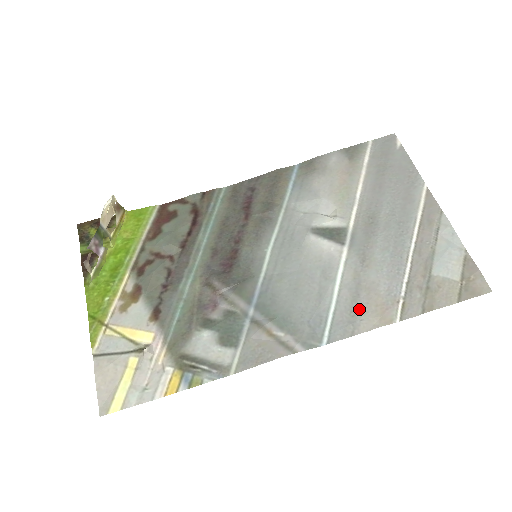
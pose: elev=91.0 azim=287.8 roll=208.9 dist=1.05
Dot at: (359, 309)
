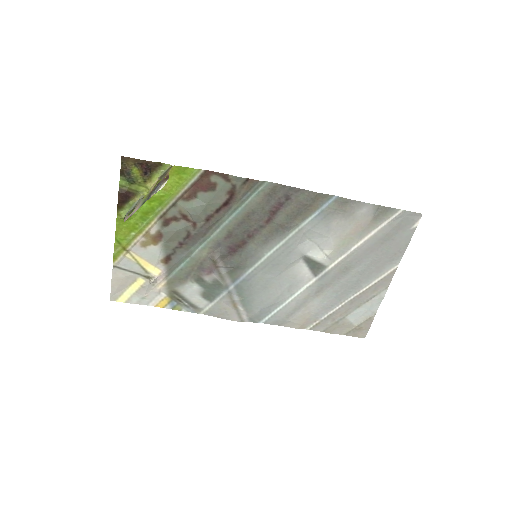
Dot at: (293, 316)
